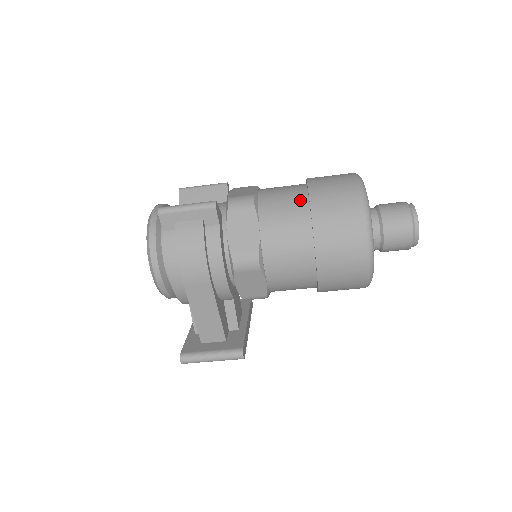
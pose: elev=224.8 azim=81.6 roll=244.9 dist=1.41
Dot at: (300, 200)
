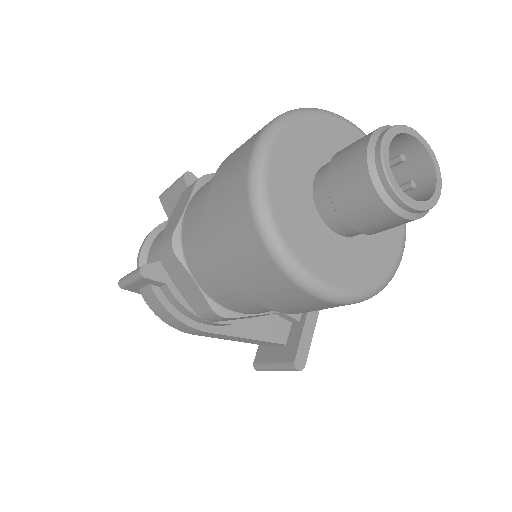
Dot at: (208, 231)
